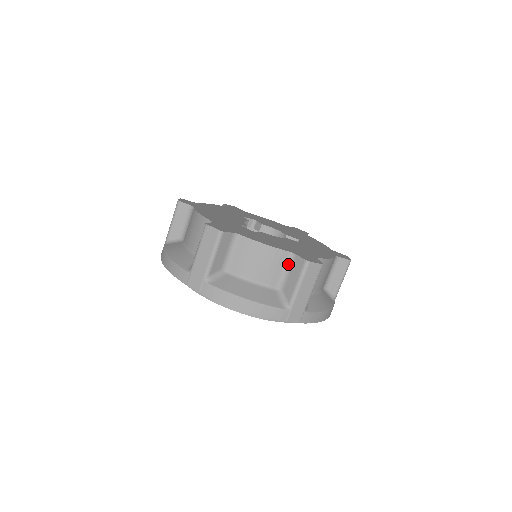
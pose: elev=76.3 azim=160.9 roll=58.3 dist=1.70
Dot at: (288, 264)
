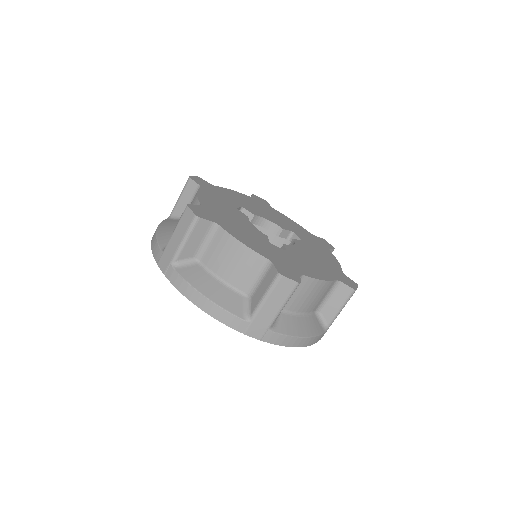
Dot at: (331, 290)
